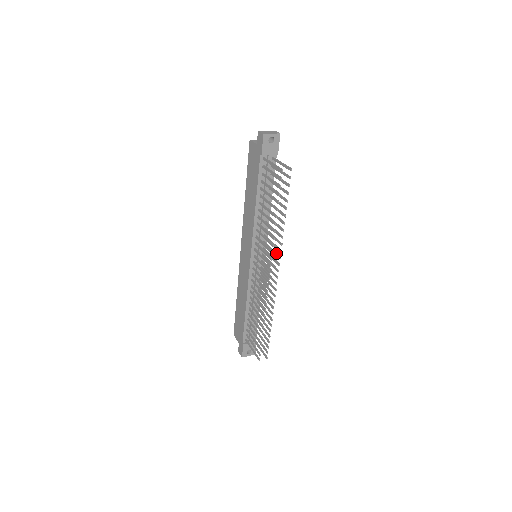
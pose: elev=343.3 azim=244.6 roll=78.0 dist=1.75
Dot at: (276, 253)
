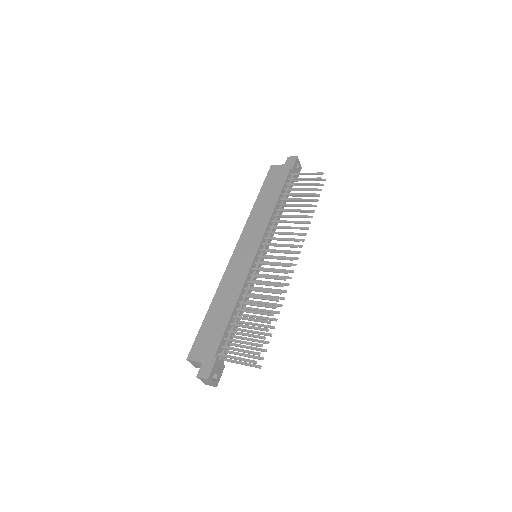
Dot at: occluded
